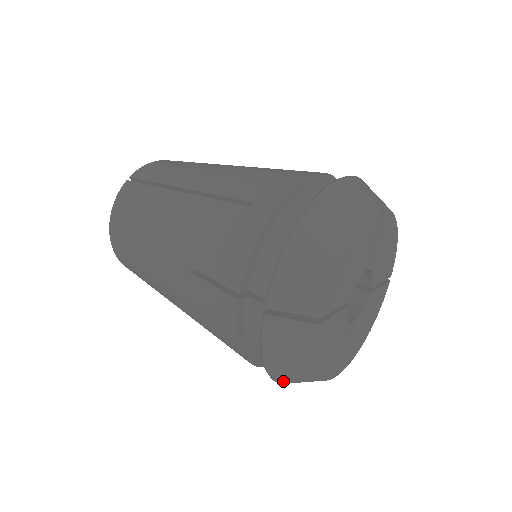
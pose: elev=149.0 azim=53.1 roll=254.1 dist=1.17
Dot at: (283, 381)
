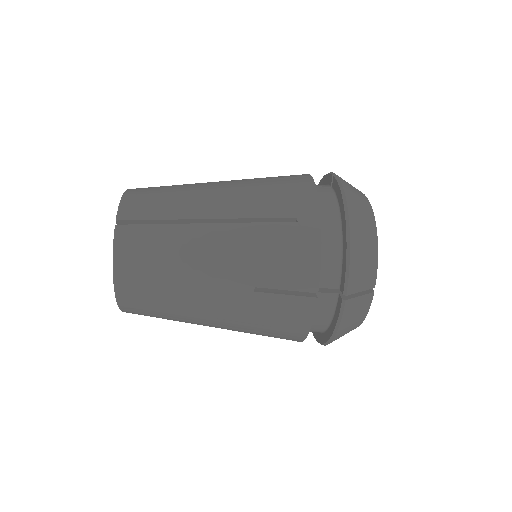
Dot at: (354, 236)
